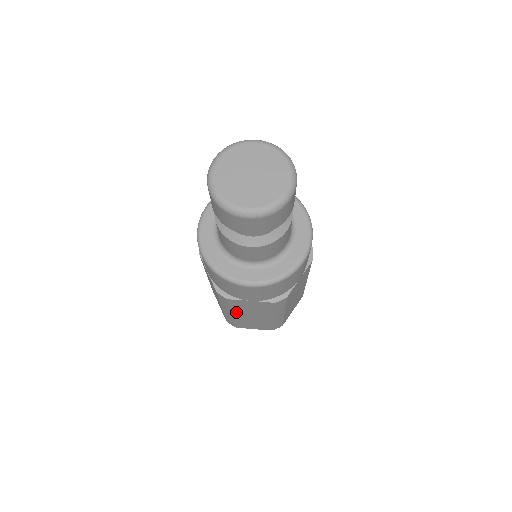
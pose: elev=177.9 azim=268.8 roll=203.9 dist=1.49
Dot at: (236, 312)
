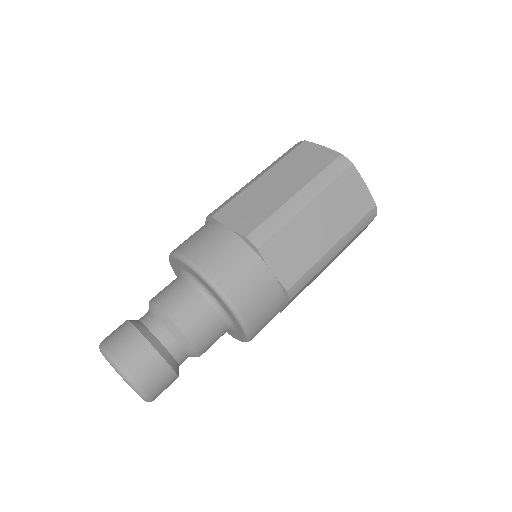
Dot at: occluded
